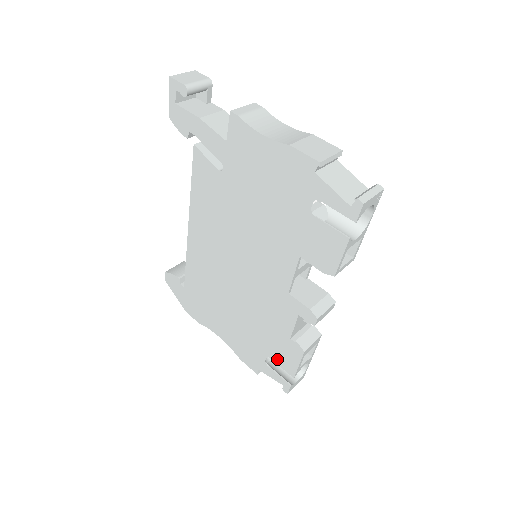
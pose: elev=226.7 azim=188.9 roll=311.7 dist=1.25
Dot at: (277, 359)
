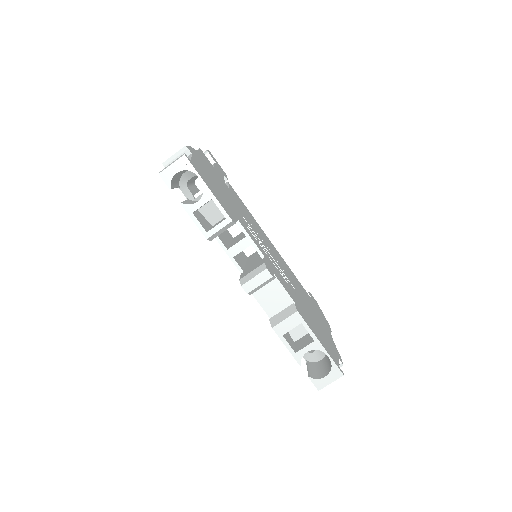
Dot at: occluded
